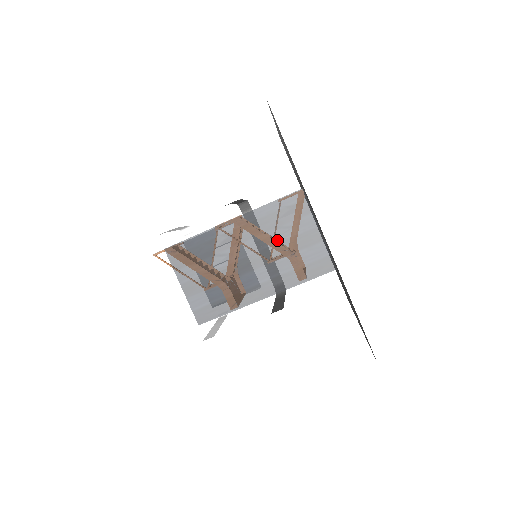
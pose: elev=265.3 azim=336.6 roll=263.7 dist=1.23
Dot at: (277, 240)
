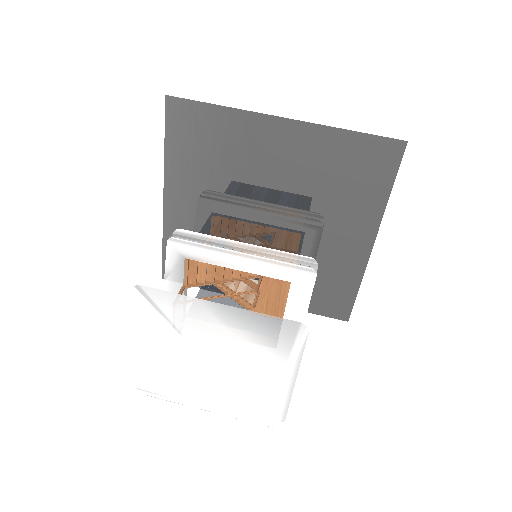
Dot at: occluded
